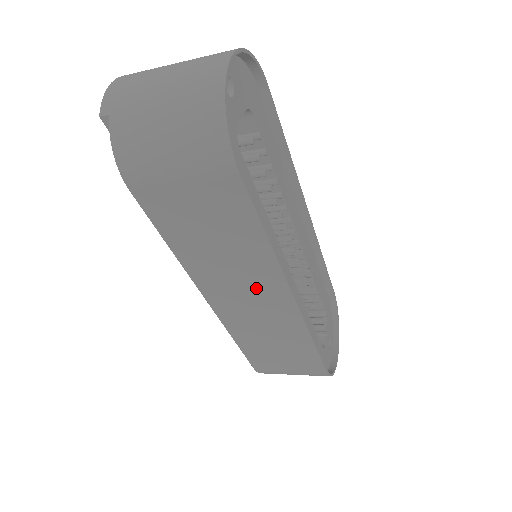
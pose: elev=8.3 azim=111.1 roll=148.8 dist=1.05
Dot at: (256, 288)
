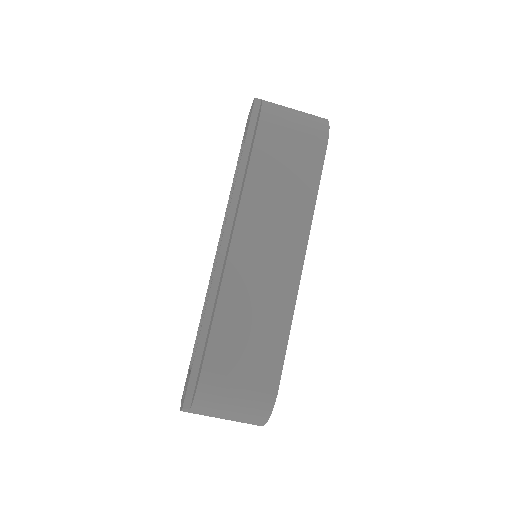
Dot at: (282, 237)
